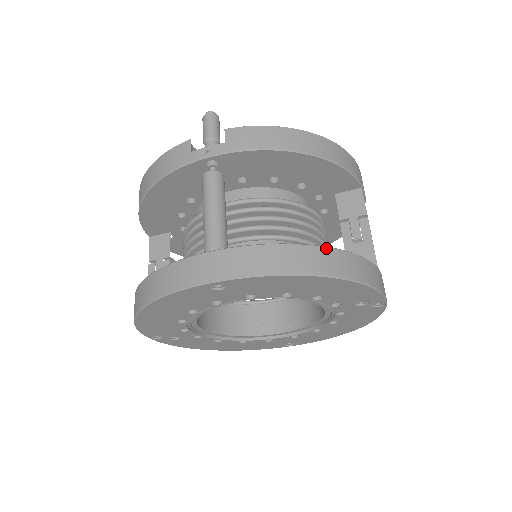
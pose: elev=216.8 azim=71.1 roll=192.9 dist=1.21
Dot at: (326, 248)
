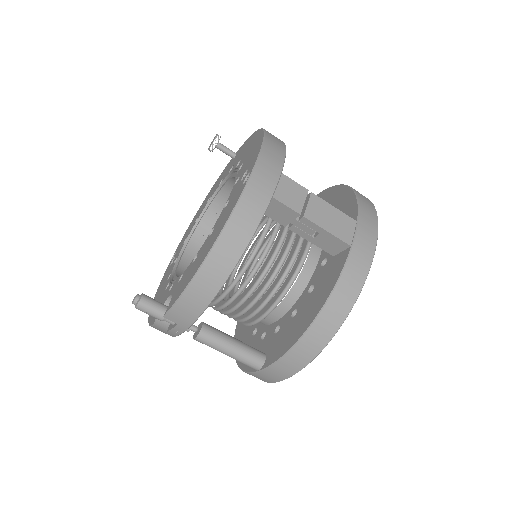
Dot at: (313, 325)
